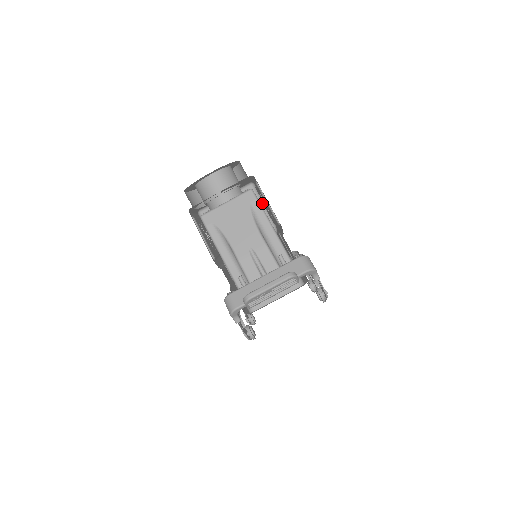
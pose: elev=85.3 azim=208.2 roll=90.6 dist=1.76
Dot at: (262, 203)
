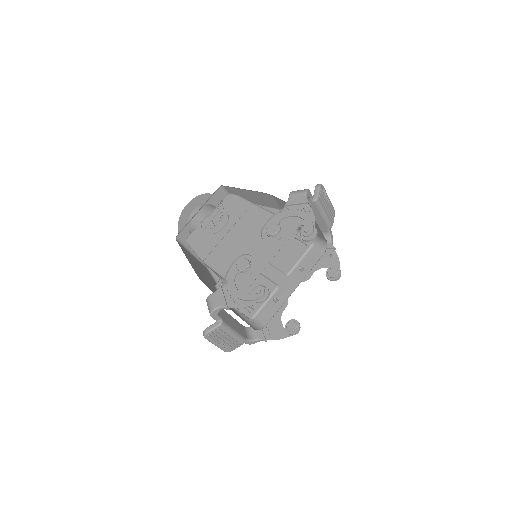
Dot at: (216, 282)
